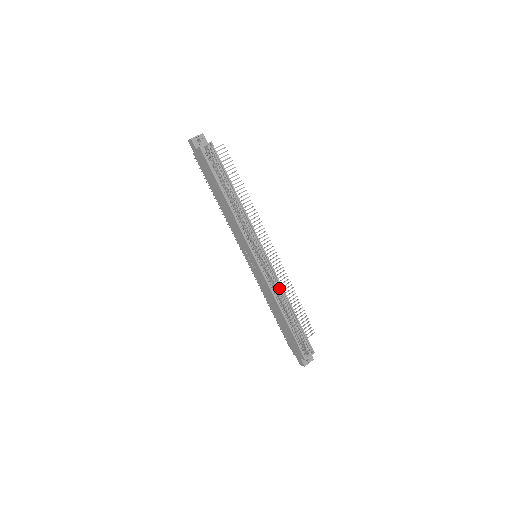
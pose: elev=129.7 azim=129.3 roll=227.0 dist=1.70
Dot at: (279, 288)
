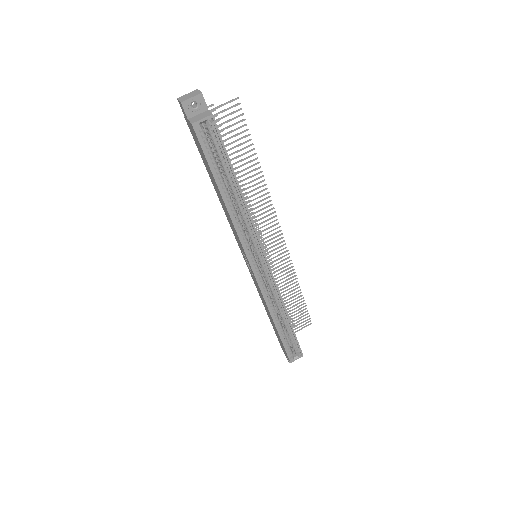
Dot at: (277, 297)
